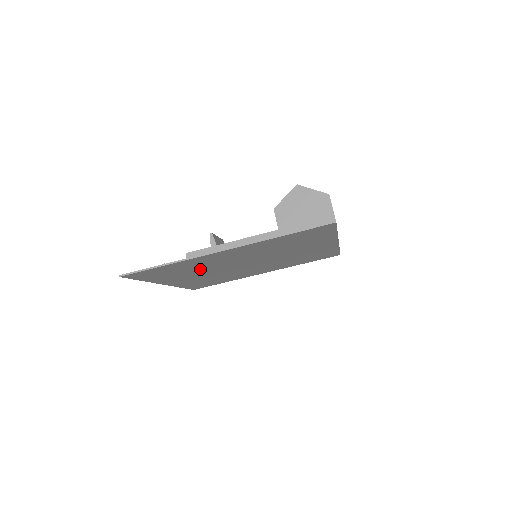
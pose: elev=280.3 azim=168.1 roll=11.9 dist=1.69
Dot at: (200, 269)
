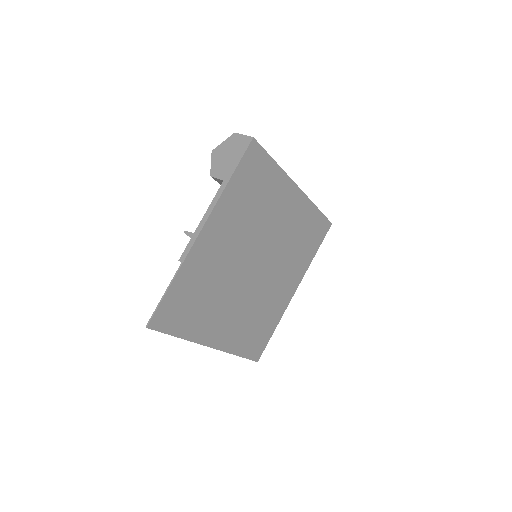
Dot at: (216, 291)
